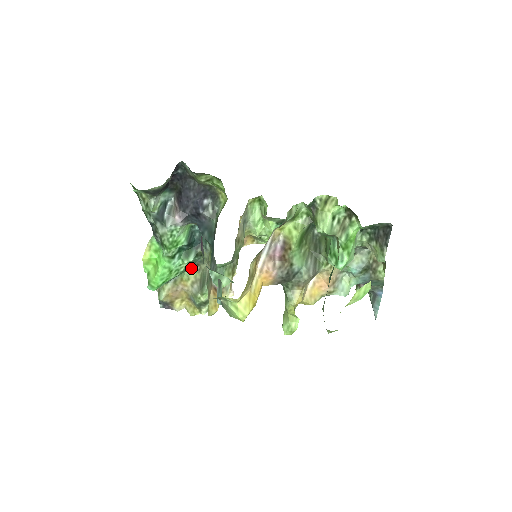
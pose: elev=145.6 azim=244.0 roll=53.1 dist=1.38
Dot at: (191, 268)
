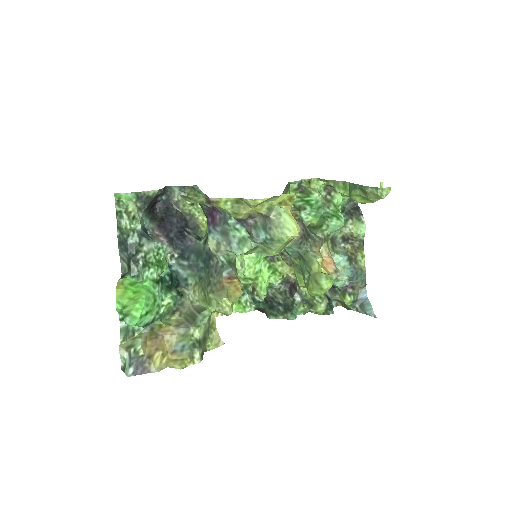
Dot at: (168, 317)
